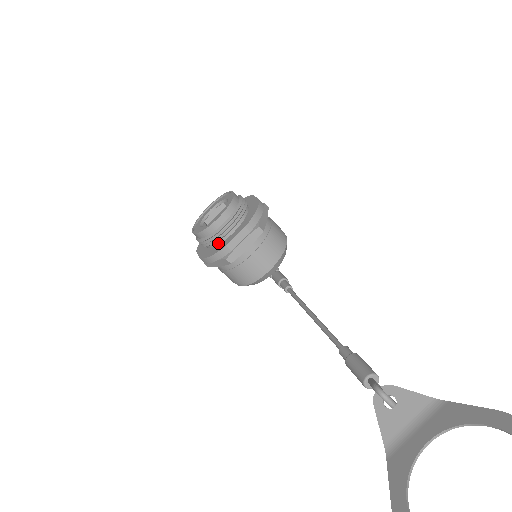
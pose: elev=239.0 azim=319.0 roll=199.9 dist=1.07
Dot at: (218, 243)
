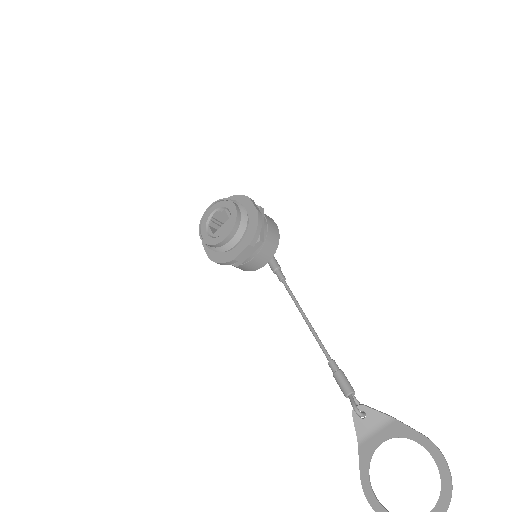
Dot at: (225, 251)
